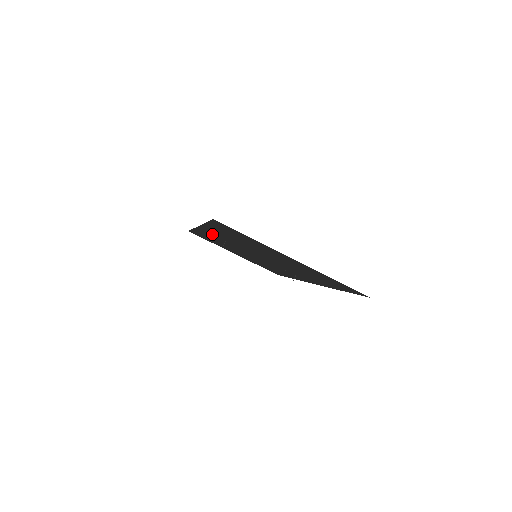
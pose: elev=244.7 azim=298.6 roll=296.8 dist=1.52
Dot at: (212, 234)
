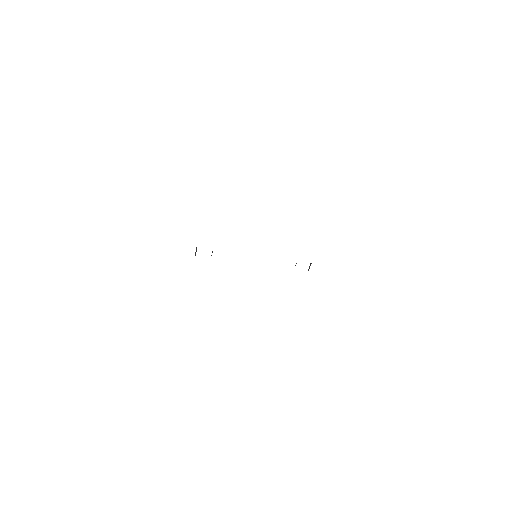
Dot at: occluded
